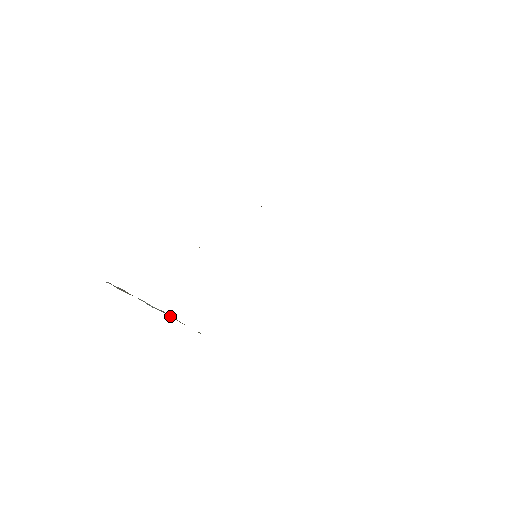
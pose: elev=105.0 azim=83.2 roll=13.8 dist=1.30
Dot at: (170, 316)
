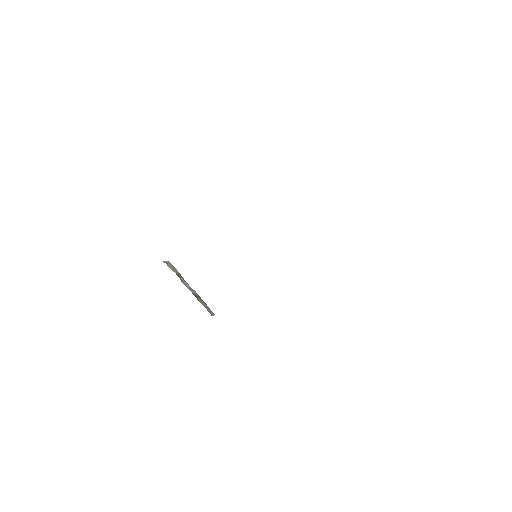
Dot at: (199, 296)
